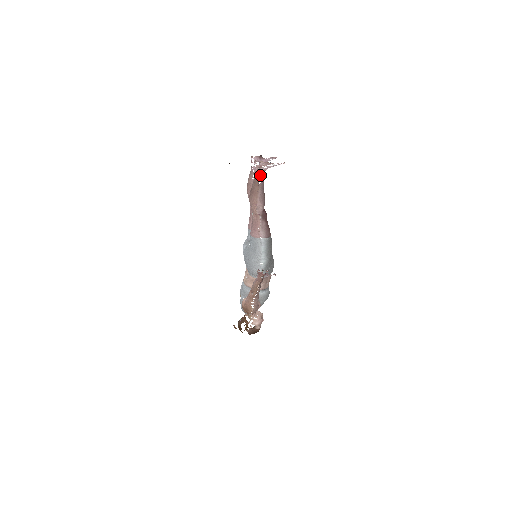
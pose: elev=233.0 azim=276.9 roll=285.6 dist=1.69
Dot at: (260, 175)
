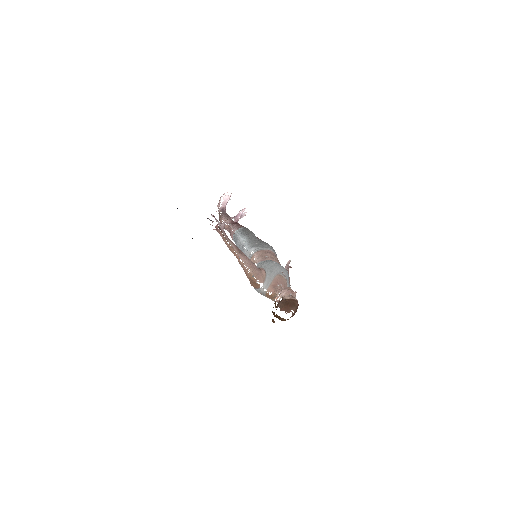
Dot at: (220, 211)
